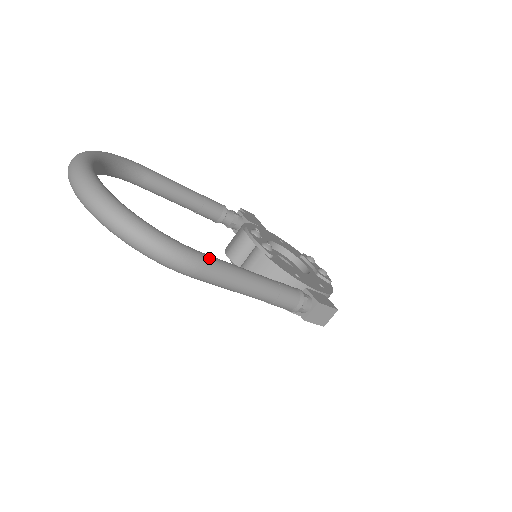
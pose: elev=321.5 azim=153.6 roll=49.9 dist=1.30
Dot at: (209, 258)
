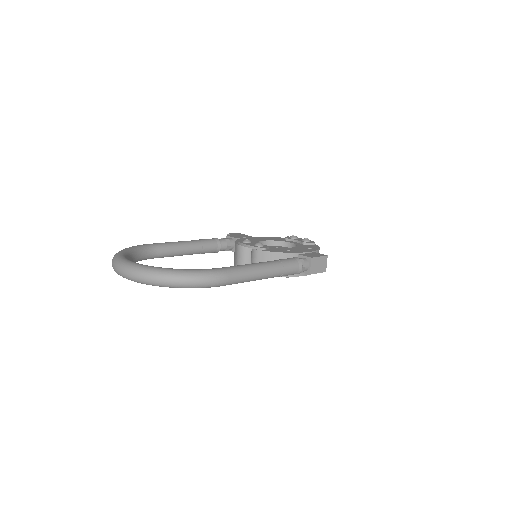
Dot at: (228, 268)
